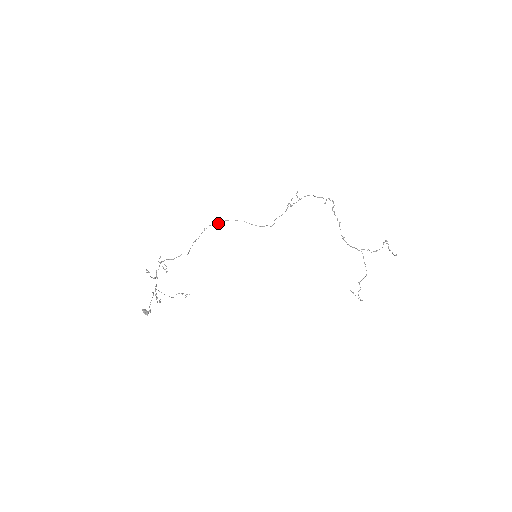
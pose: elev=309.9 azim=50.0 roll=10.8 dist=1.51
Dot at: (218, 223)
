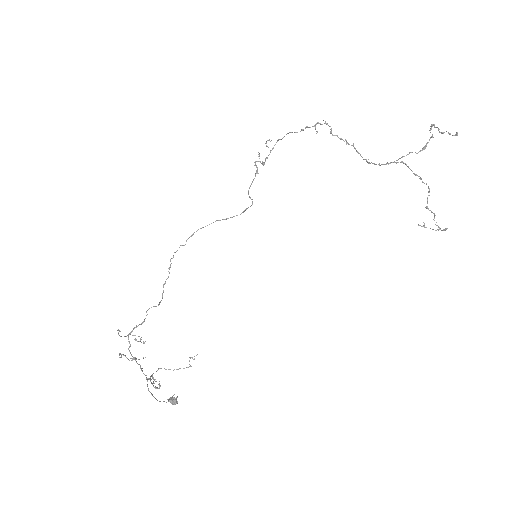
Dot at: occluded
